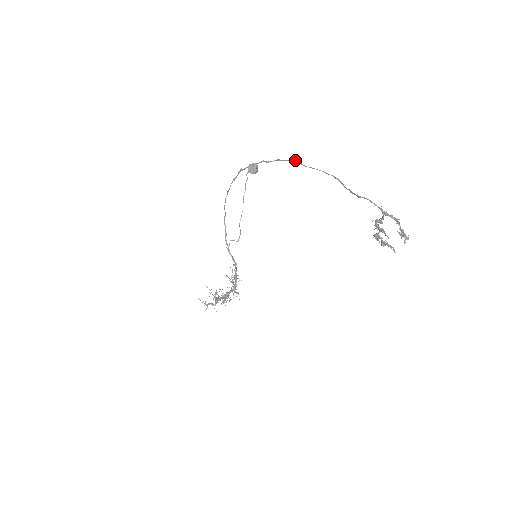
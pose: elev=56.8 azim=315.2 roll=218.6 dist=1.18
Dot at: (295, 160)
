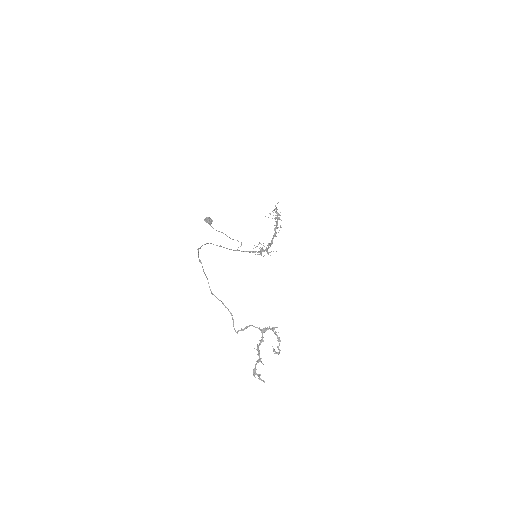
Dot at: (208, 283)
